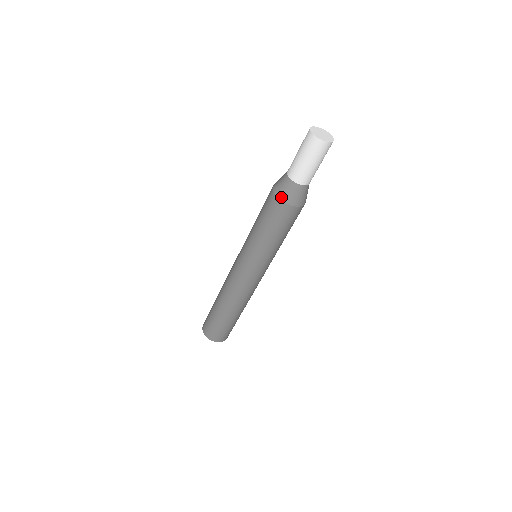
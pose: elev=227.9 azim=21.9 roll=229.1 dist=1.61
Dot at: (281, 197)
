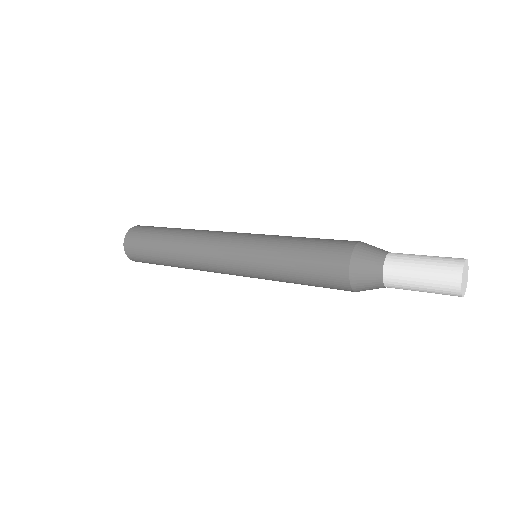
Dot at: occluded
